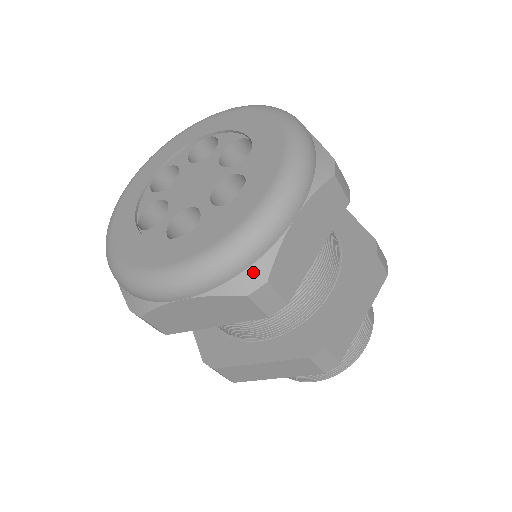
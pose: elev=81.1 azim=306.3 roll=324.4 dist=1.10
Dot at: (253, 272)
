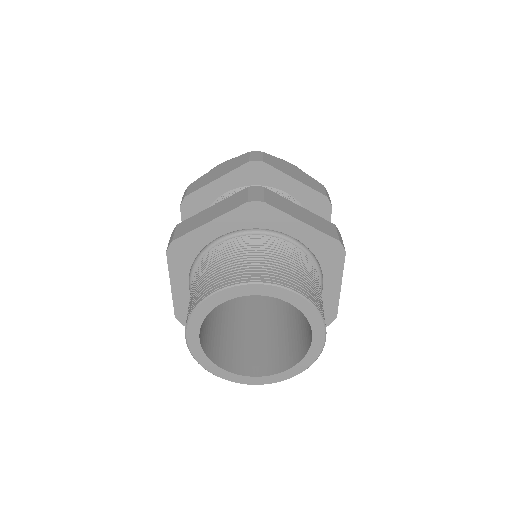
Dot at: occluded
